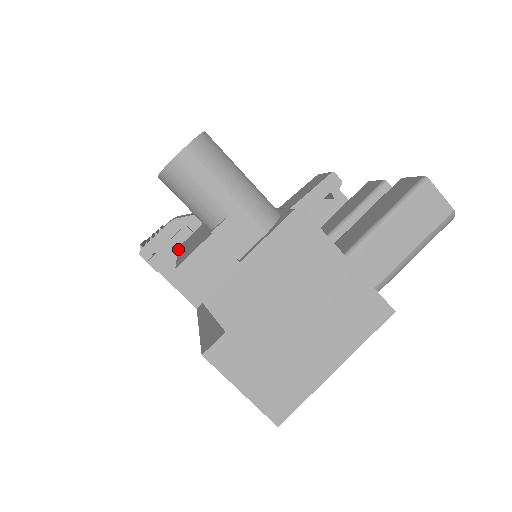
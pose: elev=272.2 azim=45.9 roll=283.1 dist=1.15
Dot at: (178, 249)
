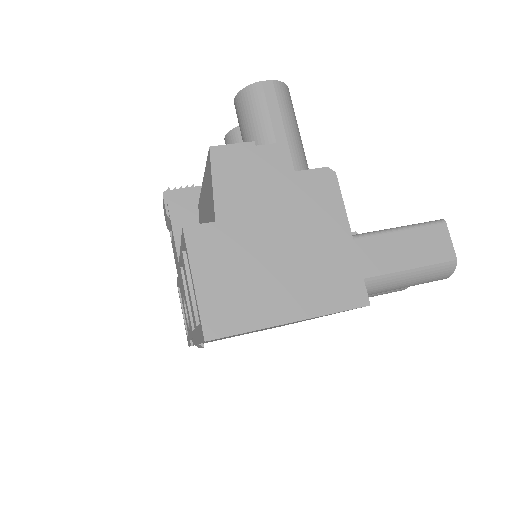
Dot at: occluded
